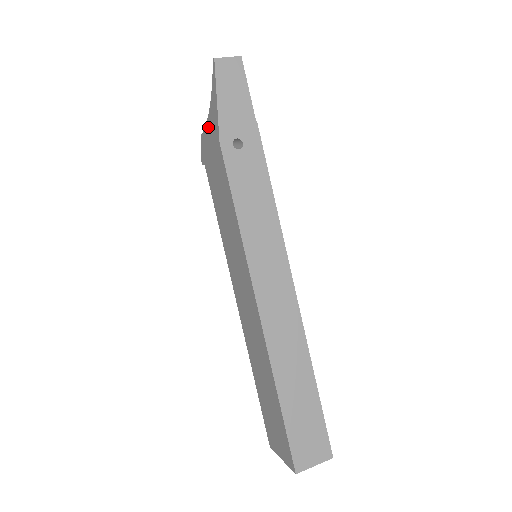
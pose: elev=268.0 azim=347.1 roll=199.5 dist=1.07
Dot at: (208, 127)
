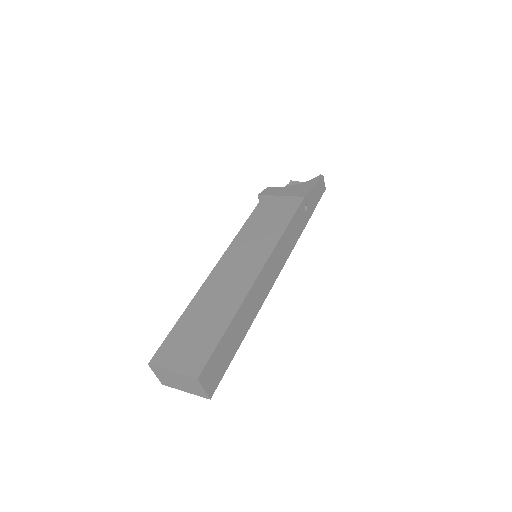
Dot at: (288, 188)
